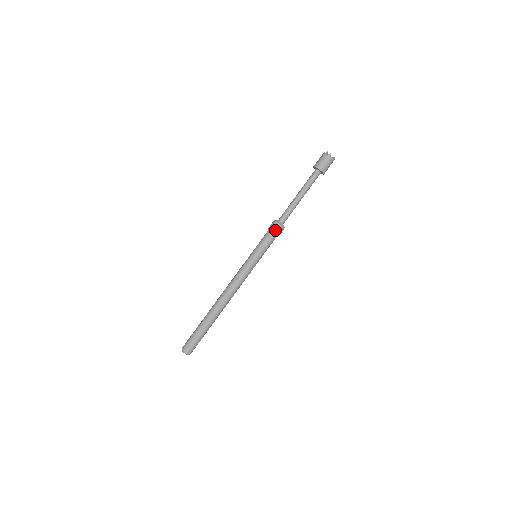
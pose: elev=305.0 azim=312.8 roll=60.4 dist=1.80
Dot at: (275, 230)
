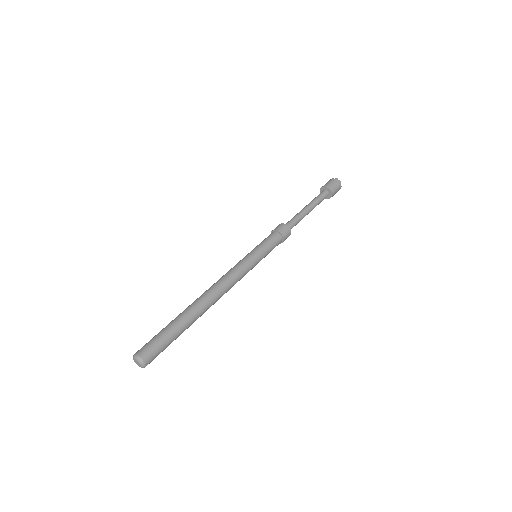
Dot at: (284, 233)
